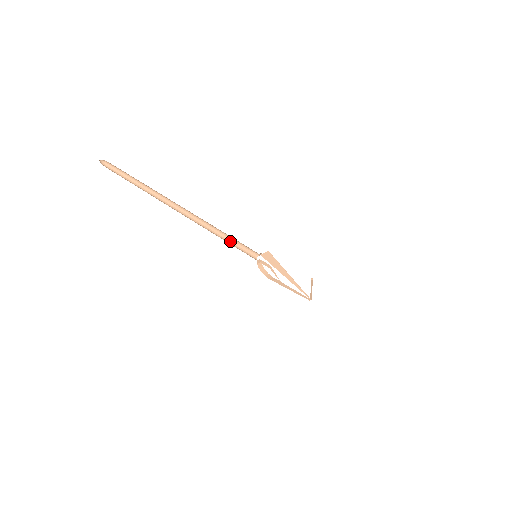
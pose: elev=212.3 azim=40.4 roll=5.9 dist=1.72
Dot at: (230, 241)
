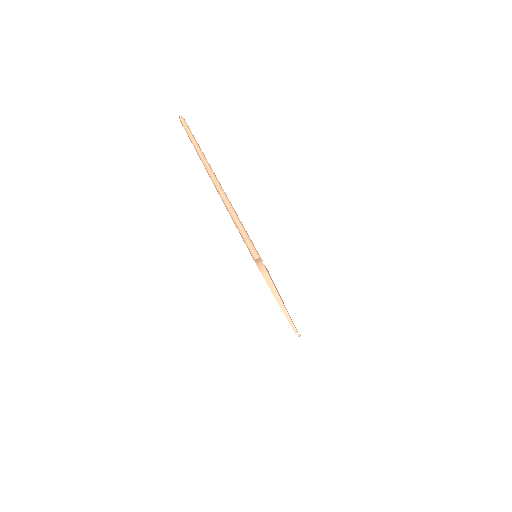
Dot at: (238, 230)
